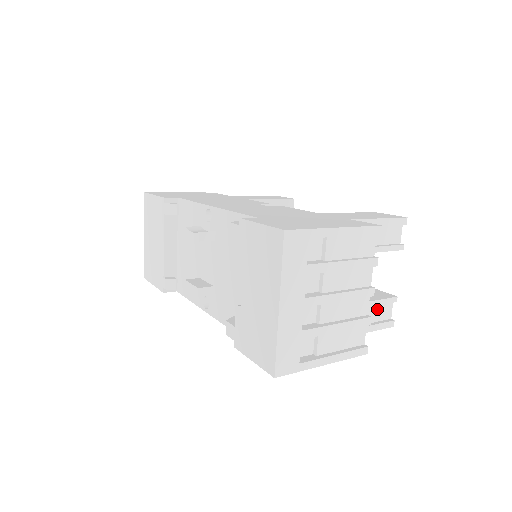
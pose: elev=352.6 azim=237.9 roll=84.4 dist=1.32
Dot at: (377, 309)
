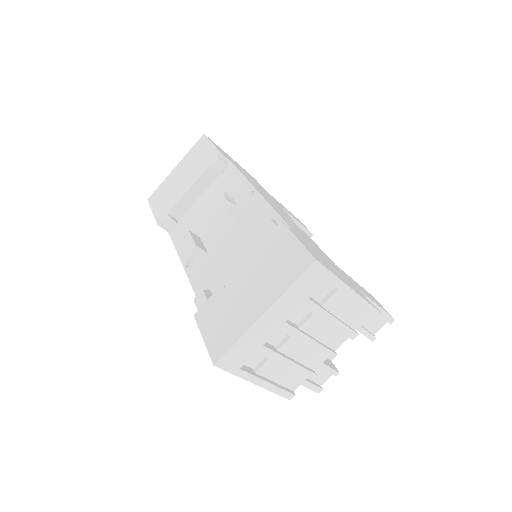
Dot at: (318, 370)
